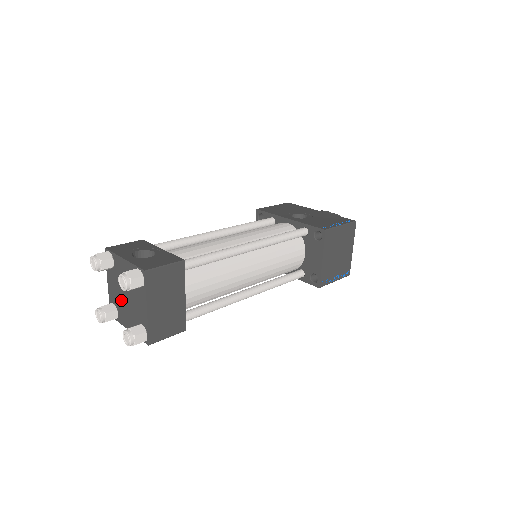
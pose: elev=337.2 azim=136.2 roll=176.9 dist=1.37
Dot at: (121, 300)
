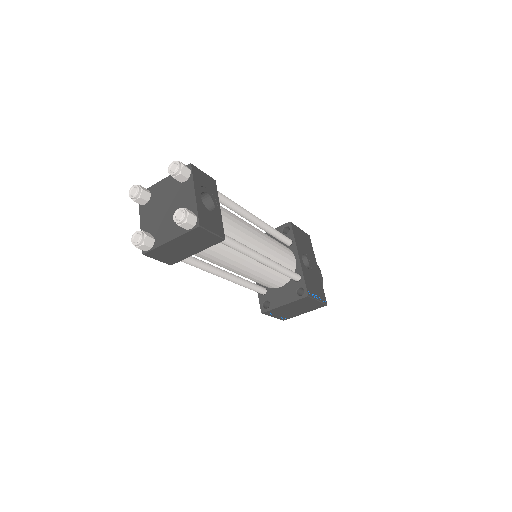
Dot at: (159, 204)
